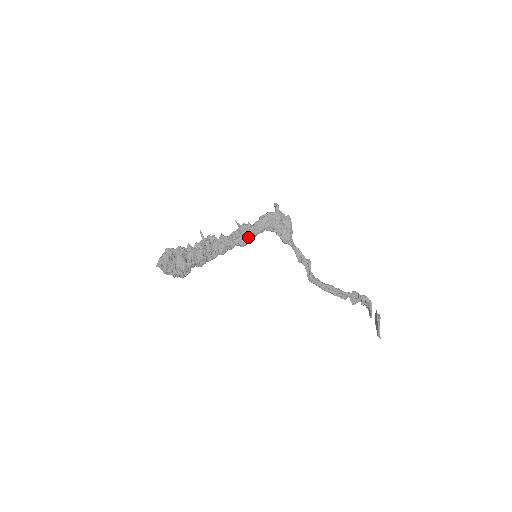
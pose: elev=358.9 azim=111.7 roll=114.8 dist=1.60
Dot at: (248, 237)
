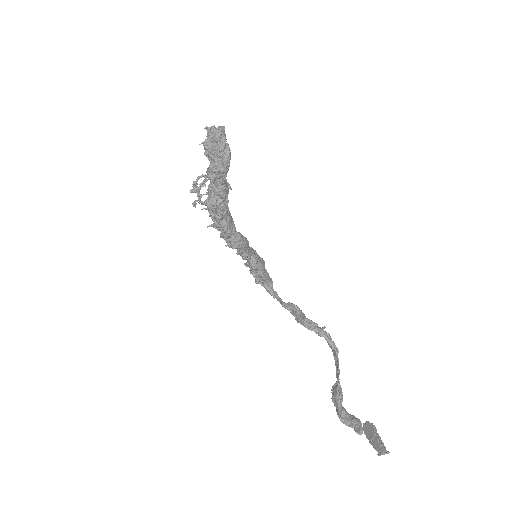
Dot at: occluded
